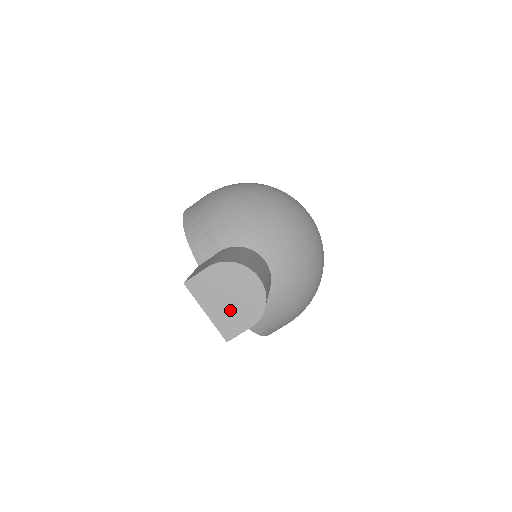
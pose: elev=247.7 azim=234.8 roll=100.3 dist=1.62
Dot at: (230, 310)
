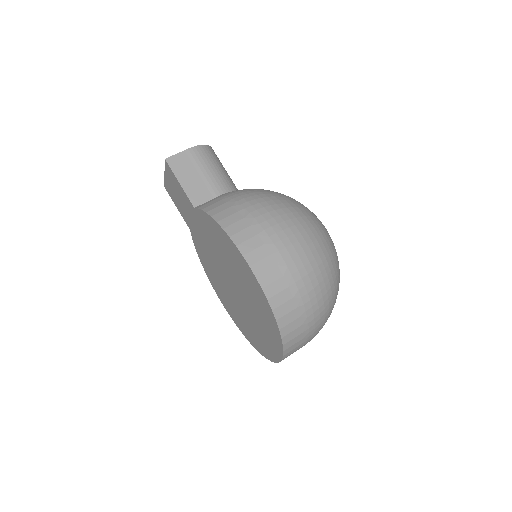
Dot at: occluded
